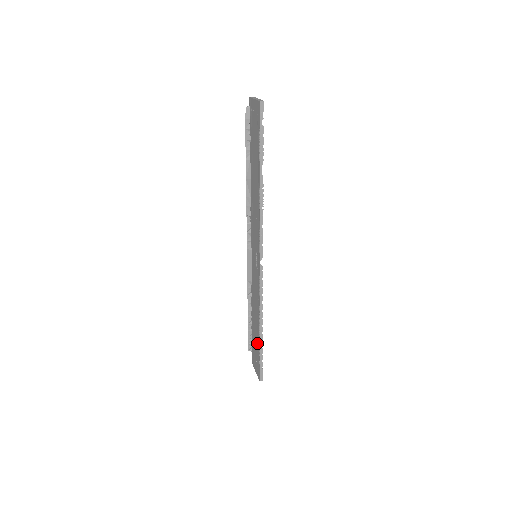
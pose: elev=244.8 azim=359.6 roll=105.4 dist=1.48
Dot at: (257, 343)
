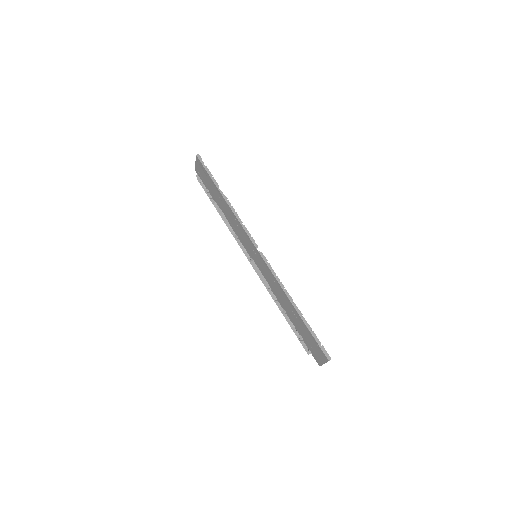
Dot at: (303, 327)
